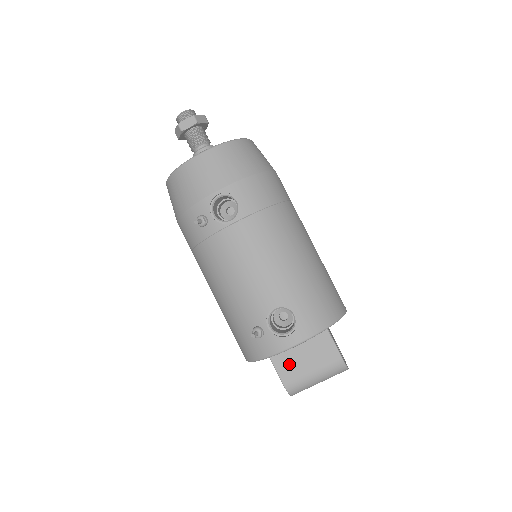
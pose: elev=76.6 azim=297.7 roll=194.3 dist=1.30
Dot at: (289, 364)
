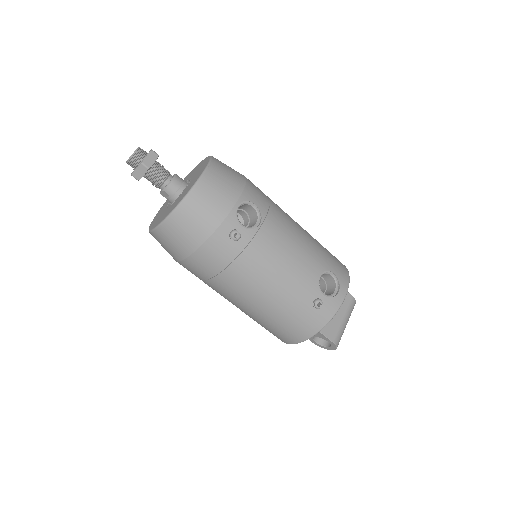
Dot at: (328, 324)
